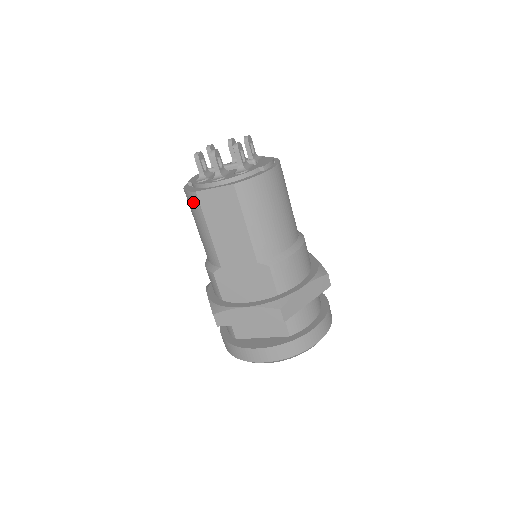
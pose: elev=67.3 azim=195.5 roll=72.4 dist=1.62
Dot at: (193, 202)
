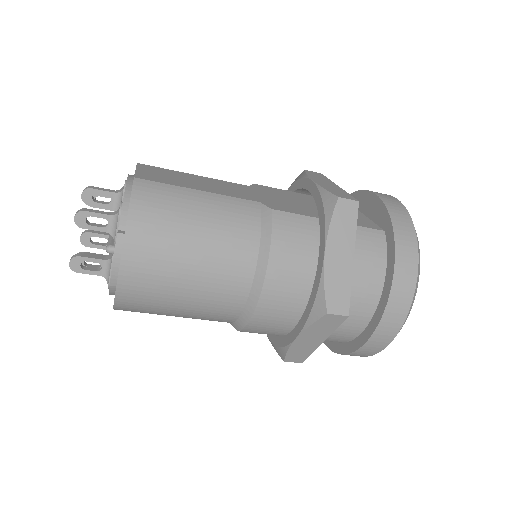
Dot at: occluded
